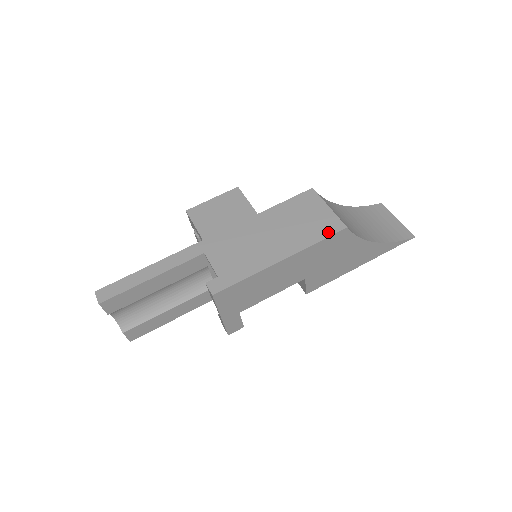
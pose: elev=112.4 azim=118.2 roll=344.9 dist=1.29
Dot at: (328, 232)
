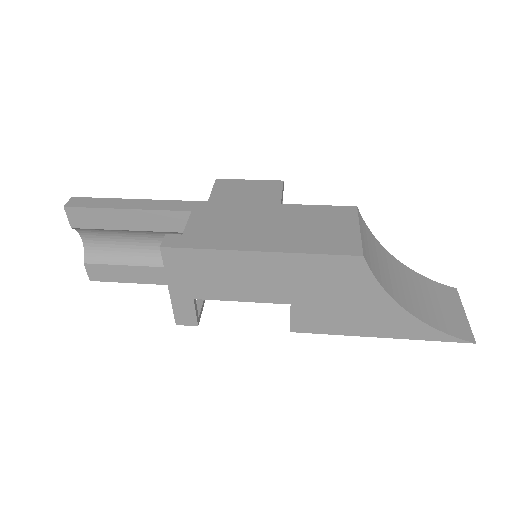
Dot at: (336, 250)
